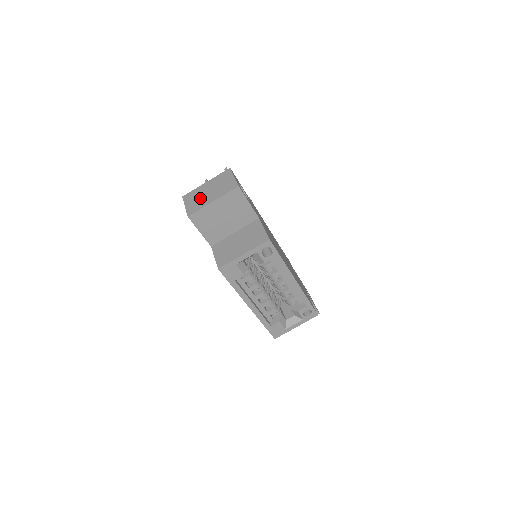
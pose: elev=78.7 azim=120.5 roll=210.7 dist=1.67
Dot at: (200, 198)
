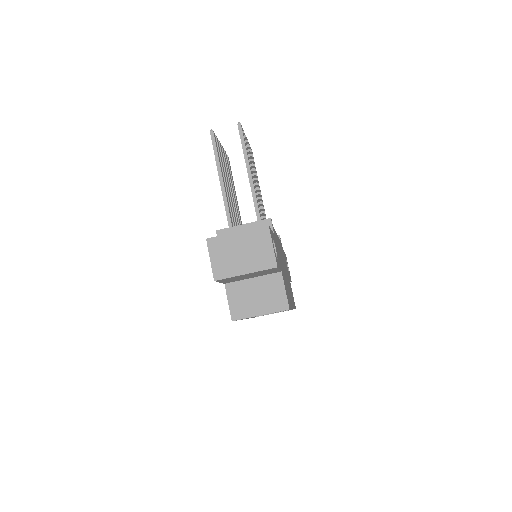
Dot at: (230, 258)
